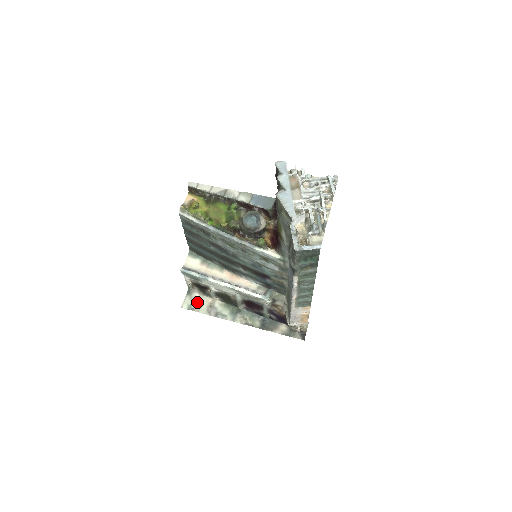
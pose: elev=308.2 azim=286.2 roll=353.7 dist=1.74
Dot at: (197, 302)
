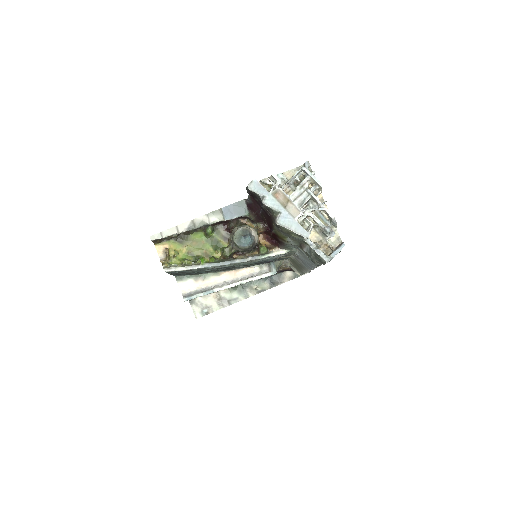
Dot at: (205, 304)
